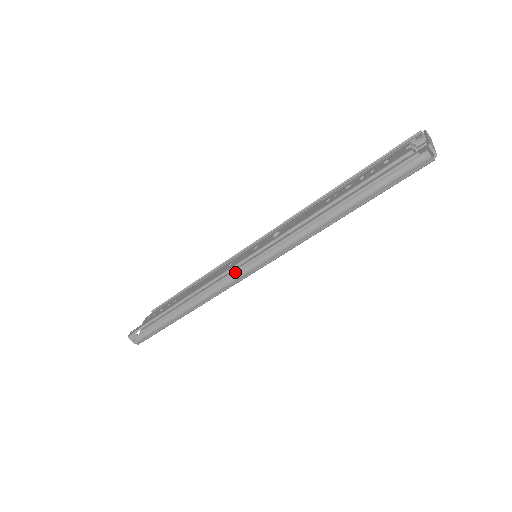
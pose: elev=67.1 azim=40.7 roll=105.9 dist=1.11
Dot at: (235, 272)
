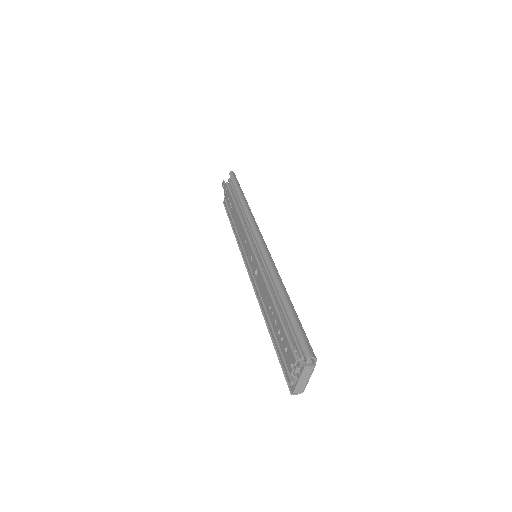
Dot at: (246, 259)
